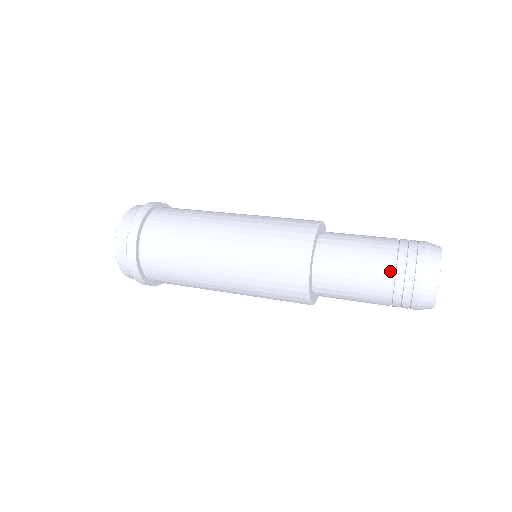
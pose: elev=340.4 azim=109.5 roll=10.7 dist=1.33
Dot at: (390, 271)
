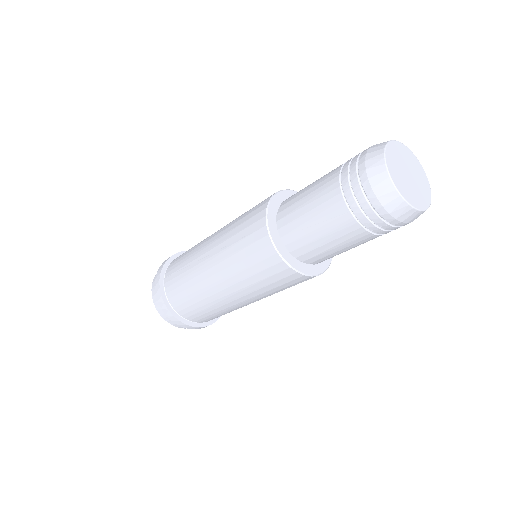
Dot at: (340, 200)
